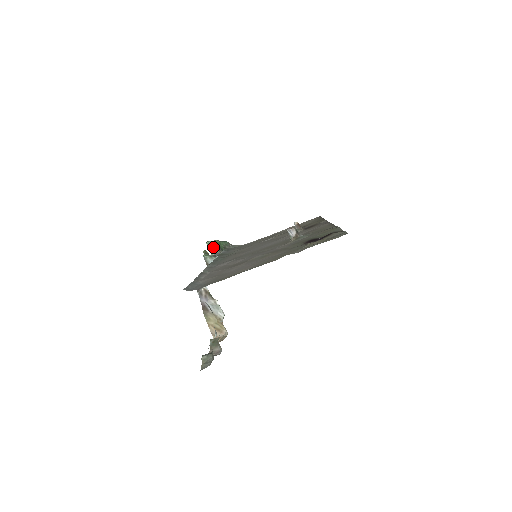
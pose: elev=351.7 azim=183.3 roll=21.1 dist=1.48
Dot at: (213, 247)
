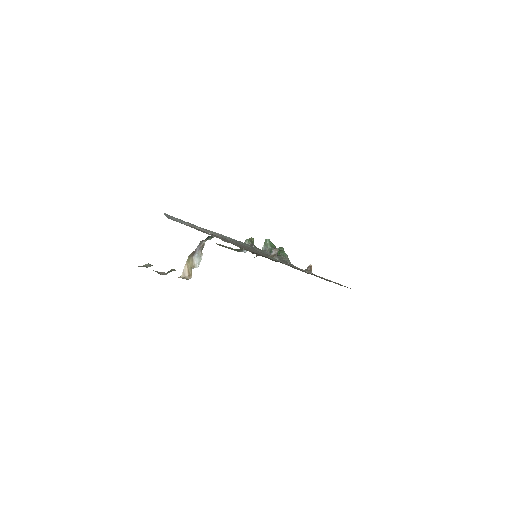
Dot at: (267, 245)
